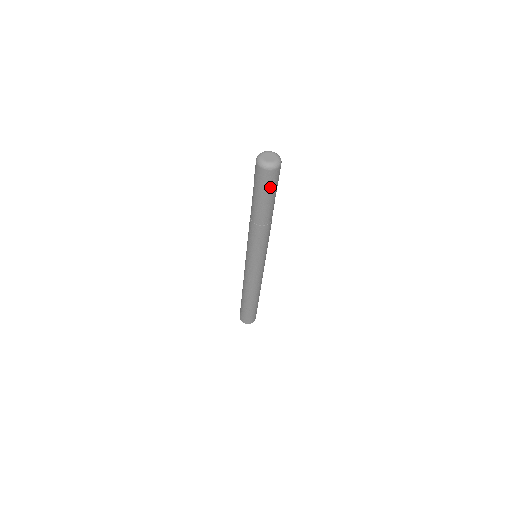
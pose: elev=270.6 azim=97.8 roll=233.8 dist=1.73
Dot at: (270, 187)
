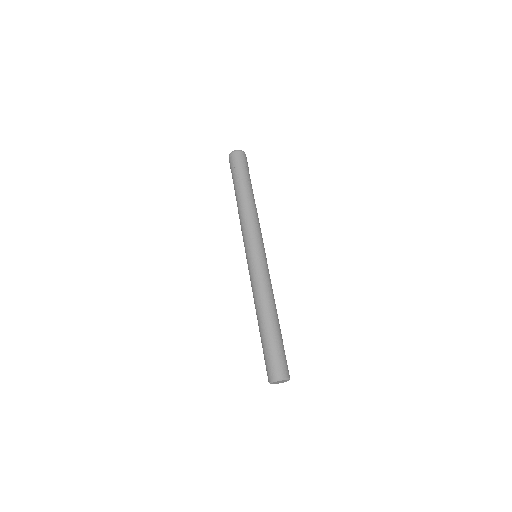
Dot at: (243, 165)
